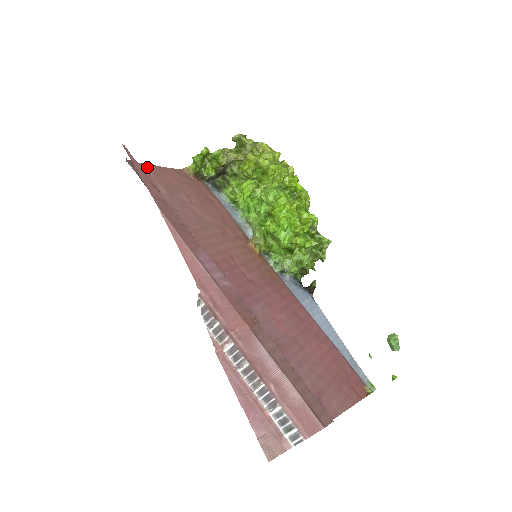
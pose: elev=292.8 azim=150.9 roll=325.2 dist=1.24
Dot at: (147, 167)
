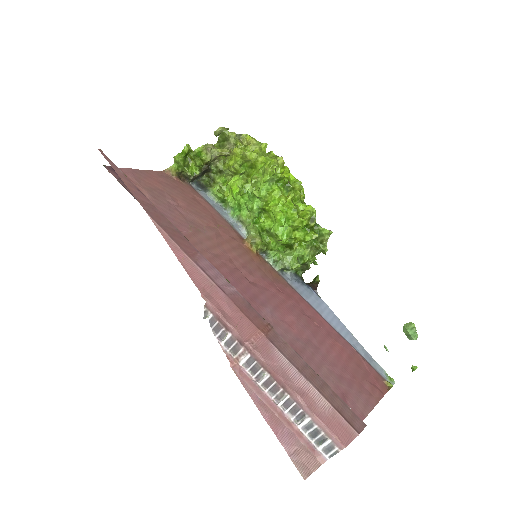
Dot at: (126, 171)
